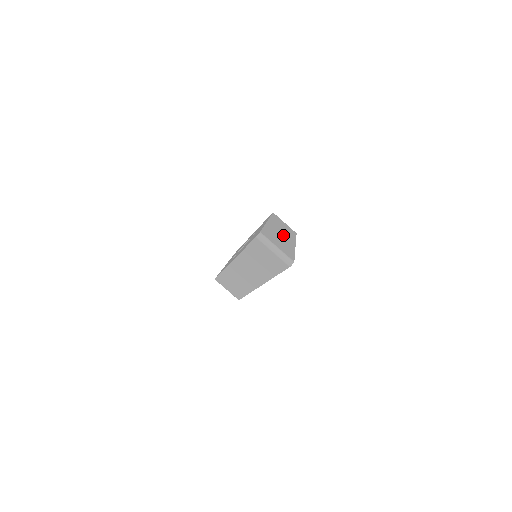
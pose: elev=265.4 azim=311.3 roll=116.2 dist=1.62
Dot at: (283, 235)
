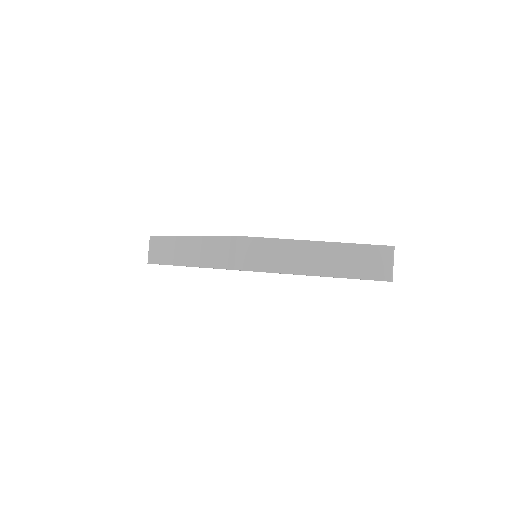
Dot at: occluded
